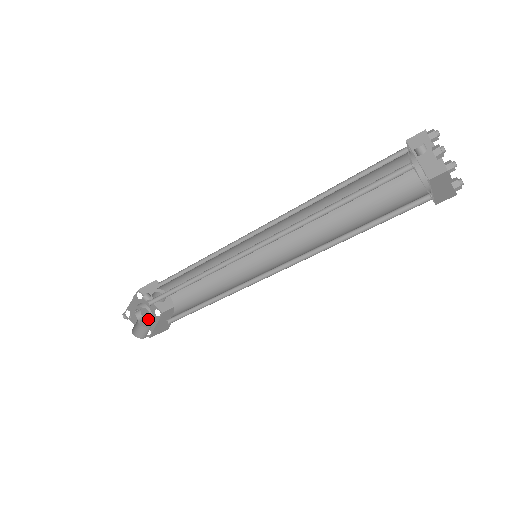
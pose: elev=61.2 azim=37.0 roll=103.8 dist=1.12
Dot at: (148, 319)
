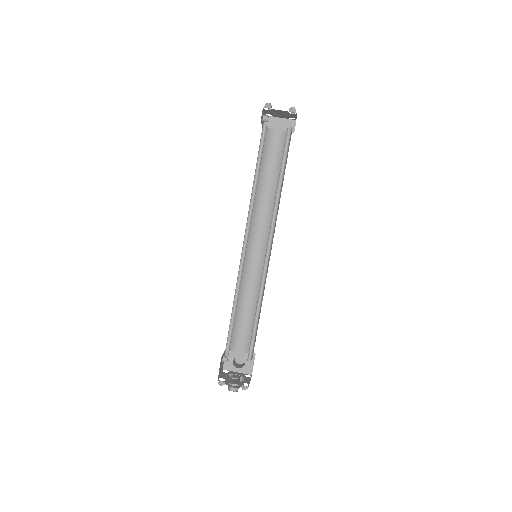
Dot at: (243, 383)
